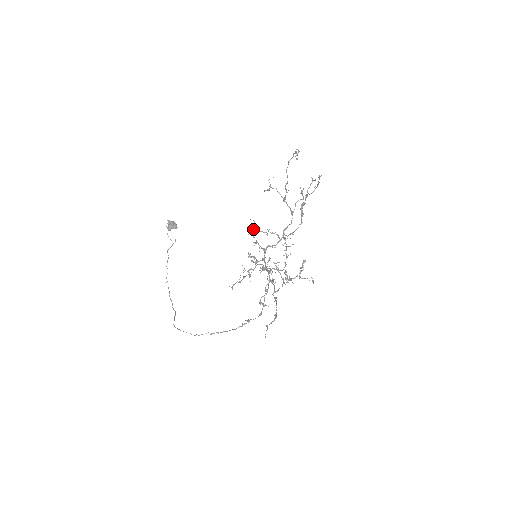
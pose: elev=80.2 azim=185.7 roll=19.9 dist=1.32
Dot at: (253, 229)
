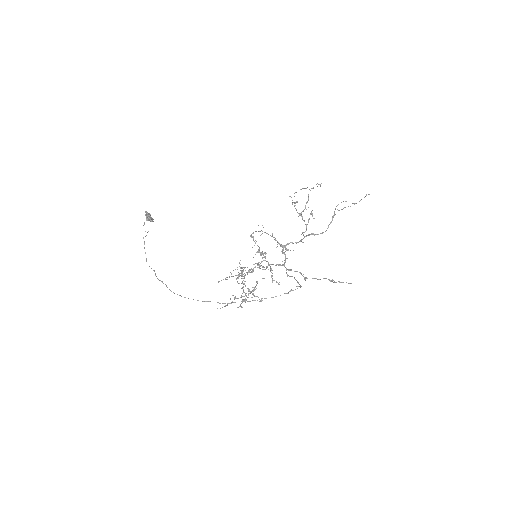
Dot at: (251, 236)
